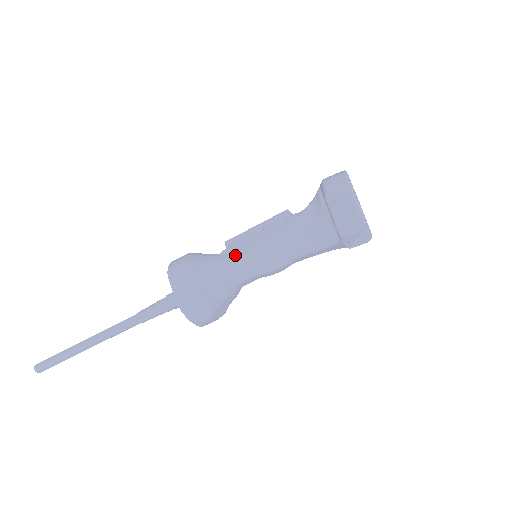
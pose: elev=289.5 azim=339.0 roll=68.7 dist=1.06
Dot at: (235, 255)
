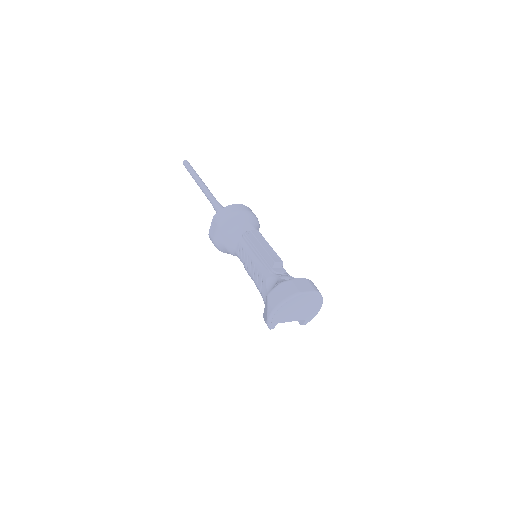
Dot at: (242, 247)
